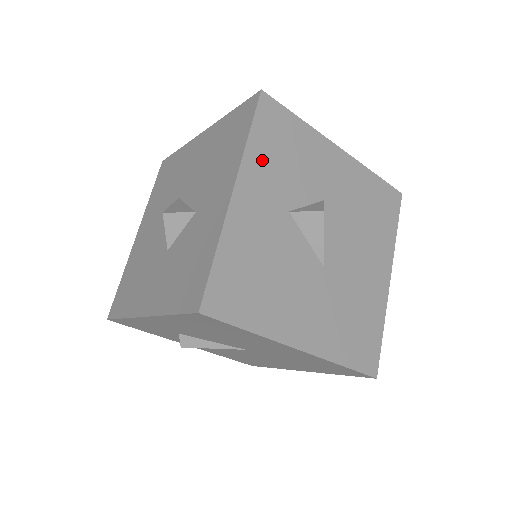
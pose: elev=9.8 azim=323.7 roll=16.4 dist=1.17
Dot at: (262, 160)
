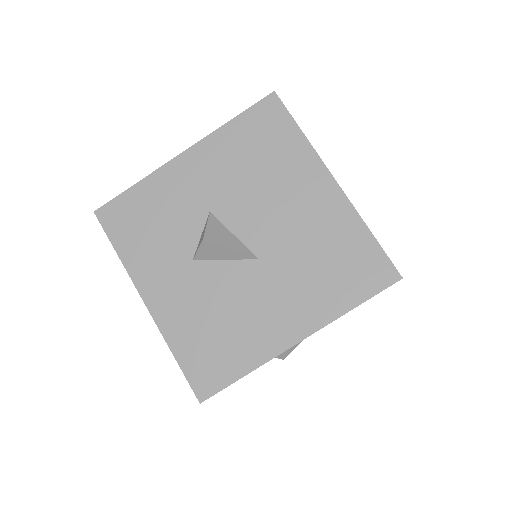
Dot at: (141, 256)
